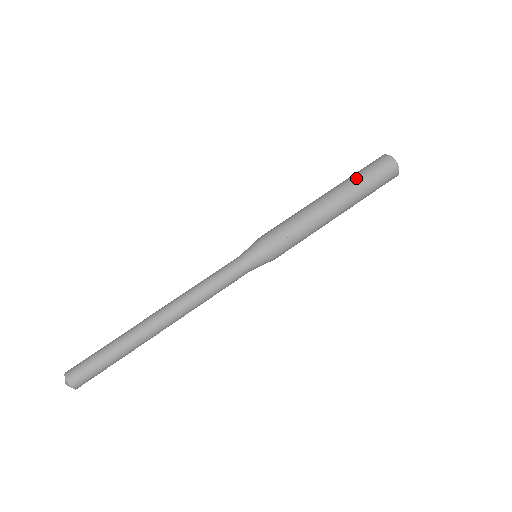
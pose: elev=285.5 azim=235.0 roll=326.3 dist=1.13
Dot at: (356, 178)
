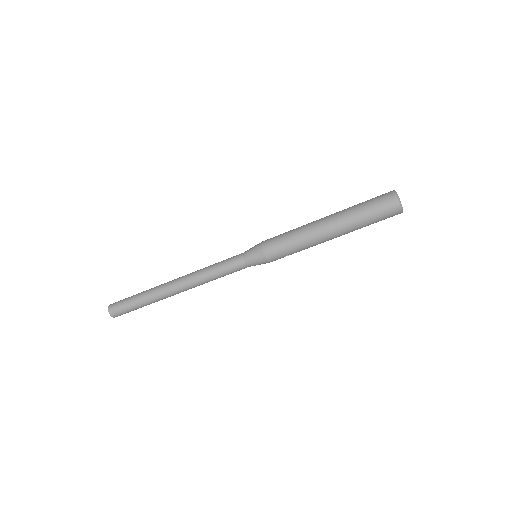
Dot at: (361, 222)
